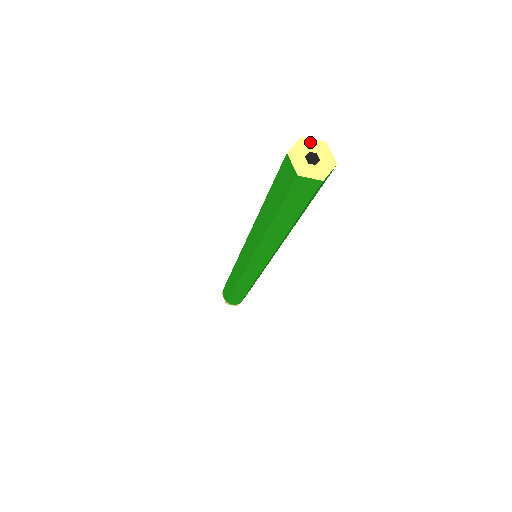
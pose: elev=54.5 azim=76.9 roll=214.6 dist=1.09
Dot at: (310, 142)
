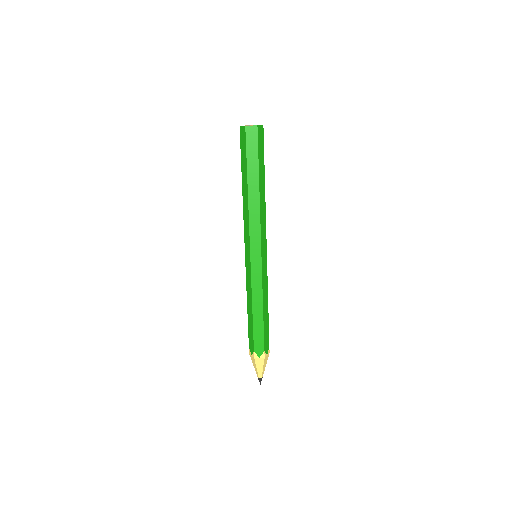
Dot at: occluded
